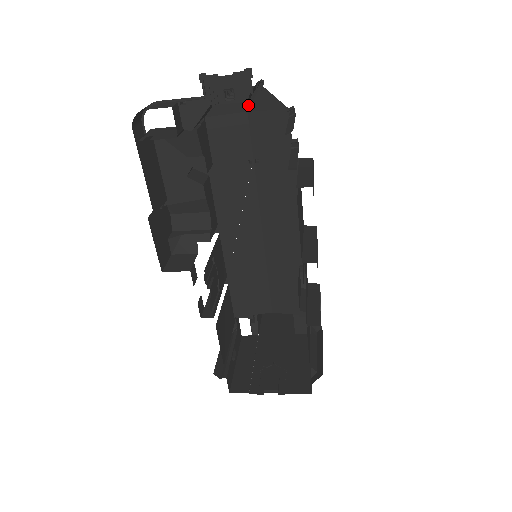
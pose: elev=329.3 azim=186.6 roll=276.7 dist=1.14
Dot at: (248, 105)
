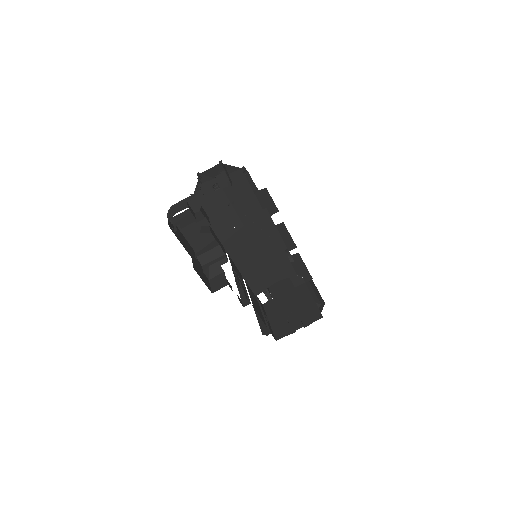
Dot at: occluded
